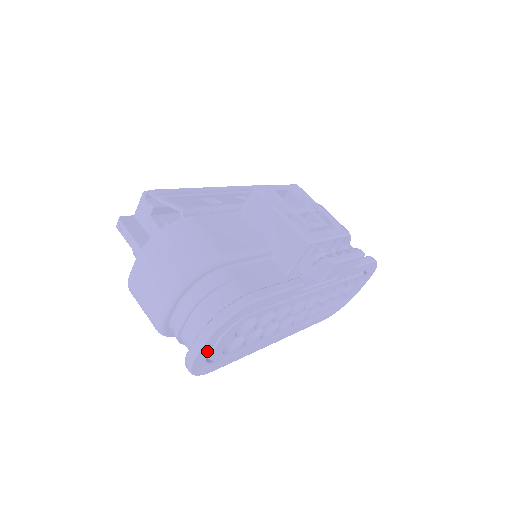
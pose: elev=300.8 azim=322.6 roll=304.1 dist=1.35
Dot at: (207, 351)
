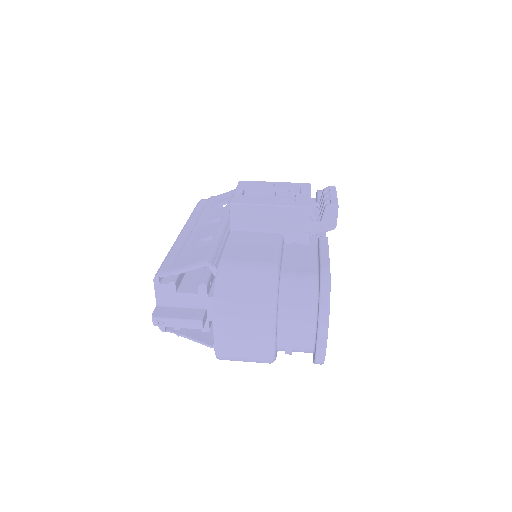
Dot at: occluded
